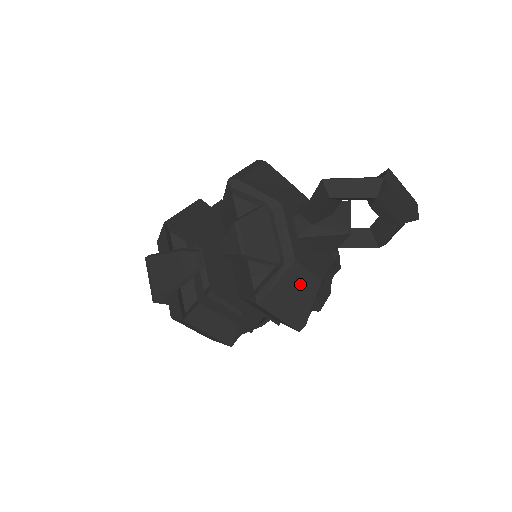
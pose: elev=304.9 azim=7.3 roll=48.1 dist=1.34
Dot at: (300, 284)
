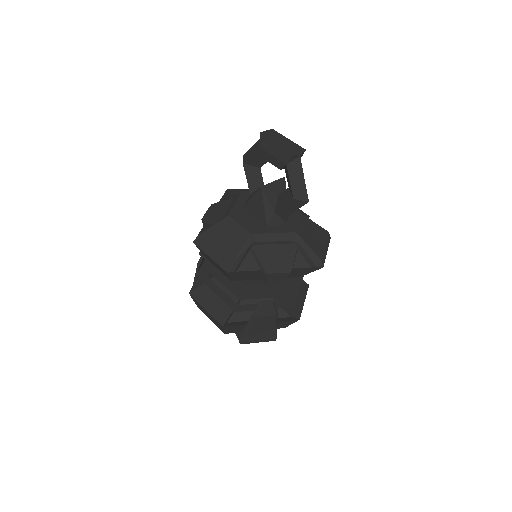
Dot at: (230, 233)
